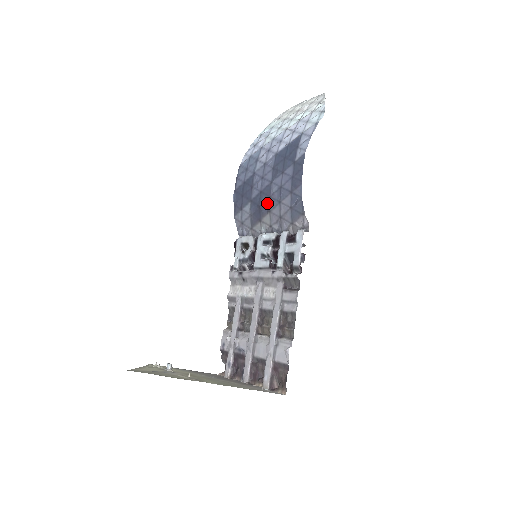
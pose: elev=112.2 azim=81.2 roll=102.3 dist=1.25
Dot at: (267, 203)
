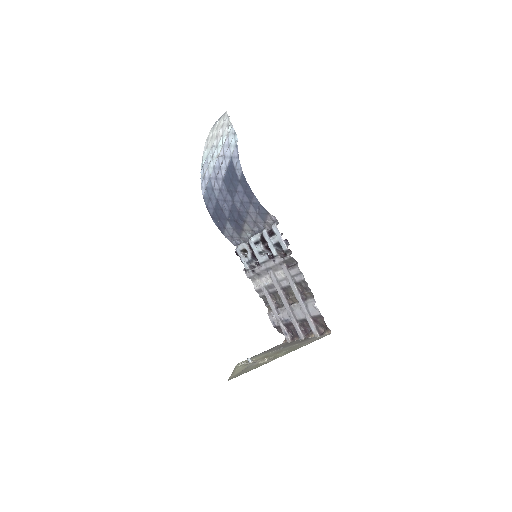
Dot at: (240, 217)
